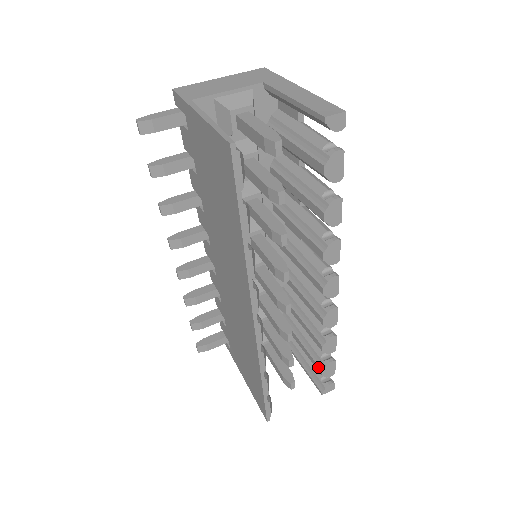
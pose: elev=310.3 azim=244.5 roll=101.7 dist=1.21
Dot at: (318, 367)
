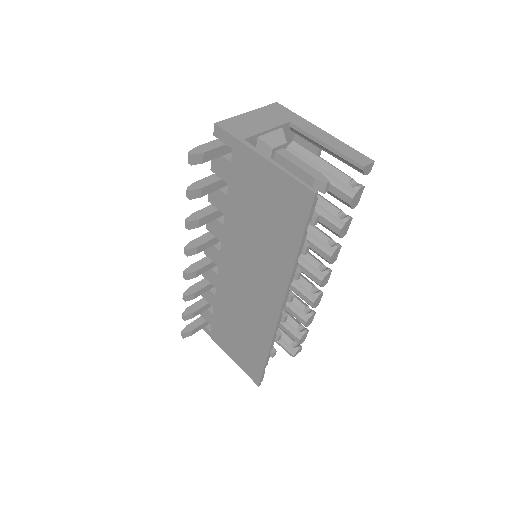
Dot at: (295, 337)
